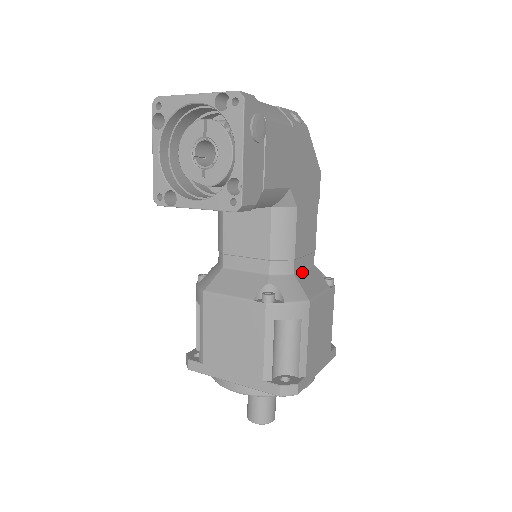
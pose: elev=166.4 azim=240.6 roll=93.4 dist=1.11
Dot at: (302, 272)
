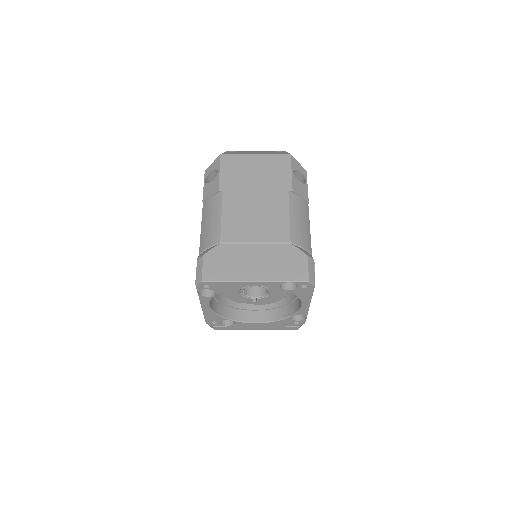
Dot at: occluded
